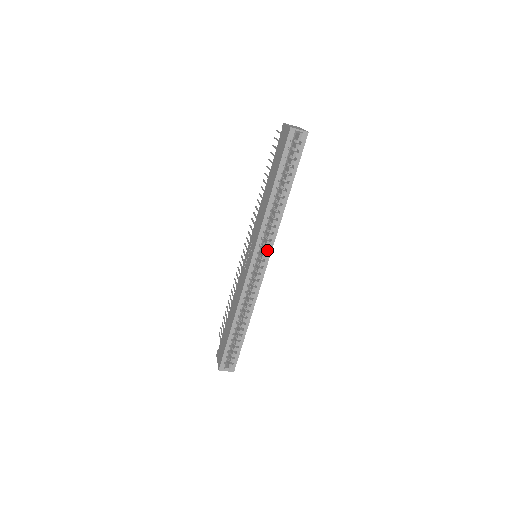
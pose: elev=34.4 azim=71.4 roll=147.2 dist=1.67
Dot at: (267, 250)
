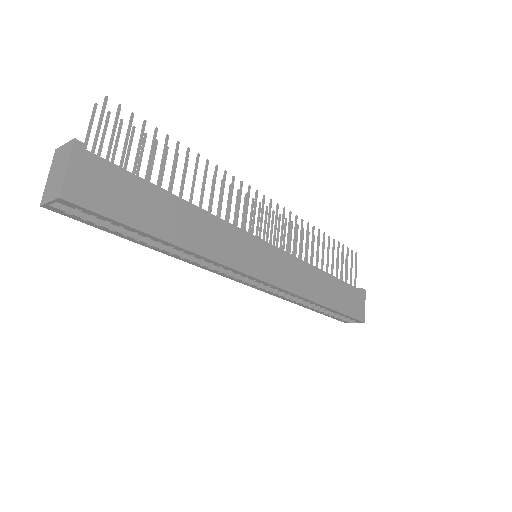
Dot at: (241, 275)
